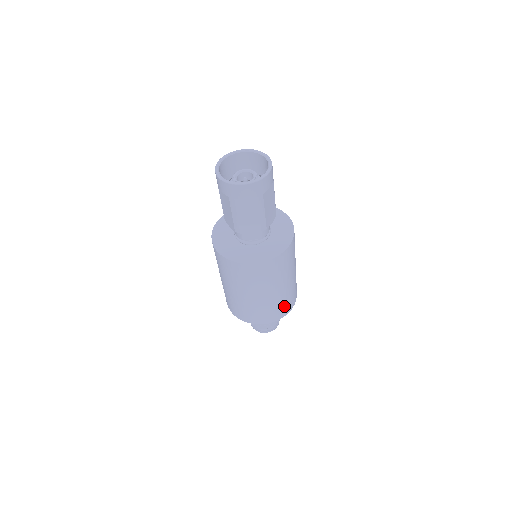
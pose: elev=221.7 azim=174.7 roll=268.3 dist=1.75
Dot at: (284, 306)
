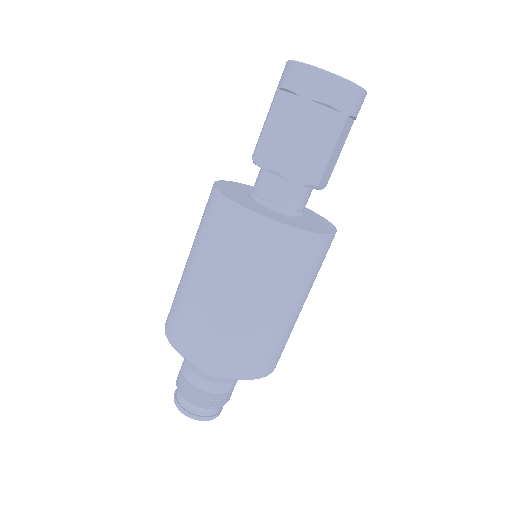
Dot at: (270, 354)
